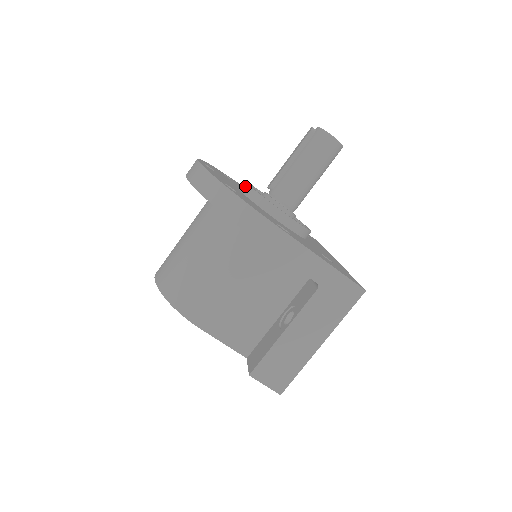
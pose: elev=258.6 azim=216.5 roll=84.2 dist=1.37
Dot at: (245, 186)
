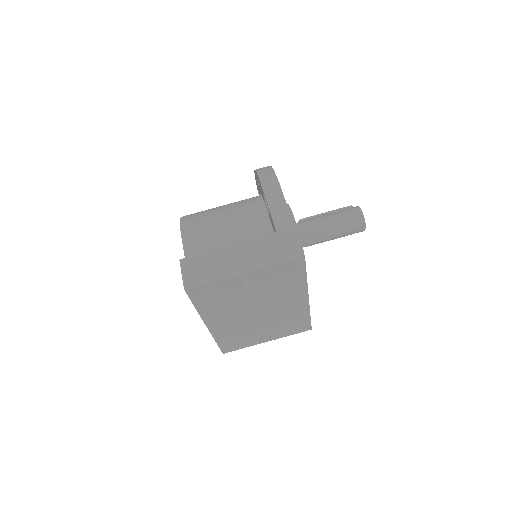
Dot at: occluded
